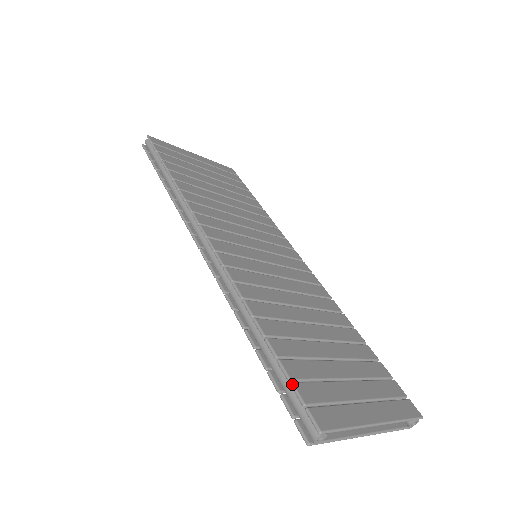
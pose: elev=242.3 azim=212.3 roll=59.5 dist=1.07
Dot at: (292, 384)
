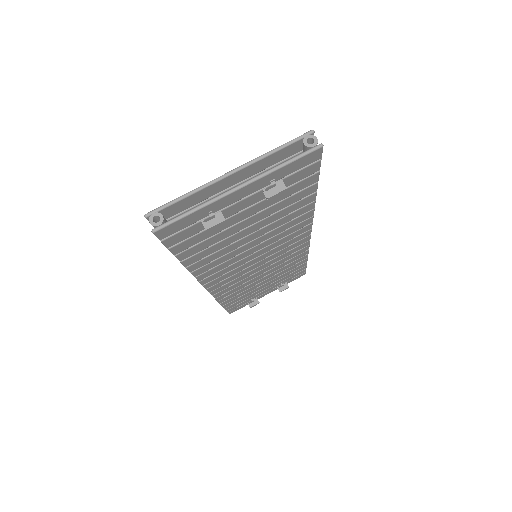
Dot at: occluded
